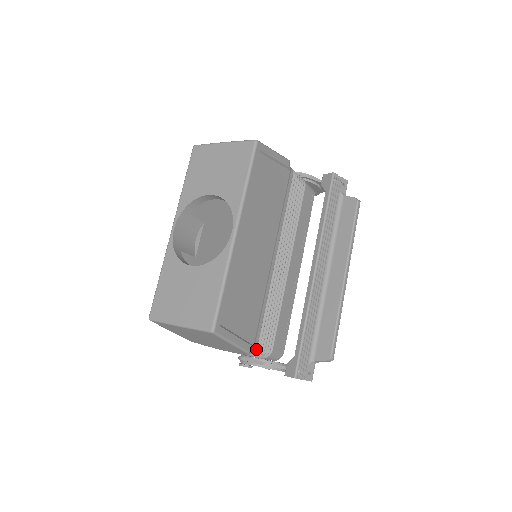
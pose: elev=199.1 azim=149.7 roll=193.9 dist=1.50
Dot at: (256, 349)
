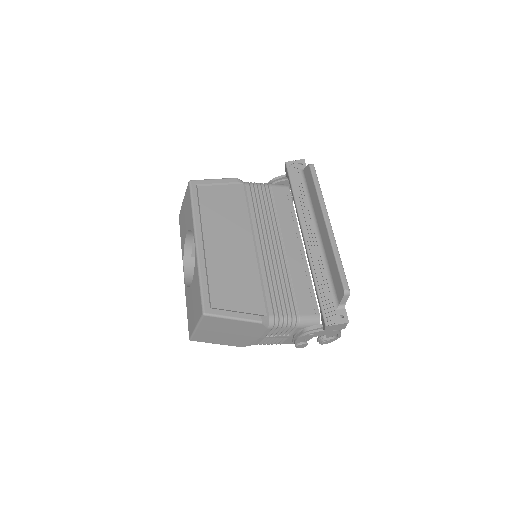
Dot at: (276, 319)
